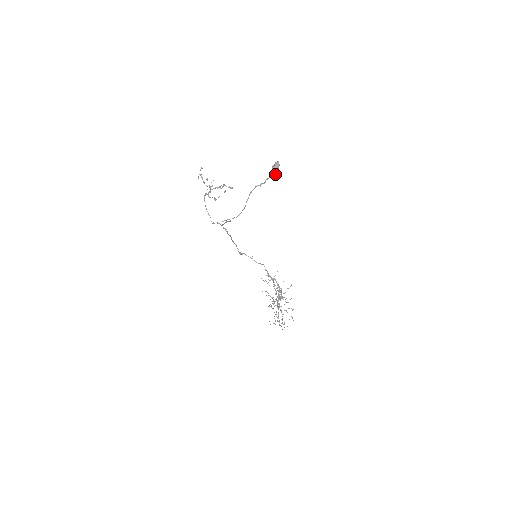
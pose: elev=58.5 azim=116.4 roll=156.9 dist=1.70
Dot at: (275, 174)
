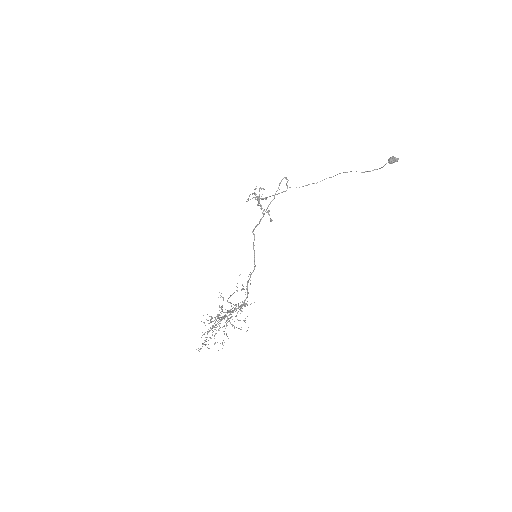
Dot at: (390, 161)
